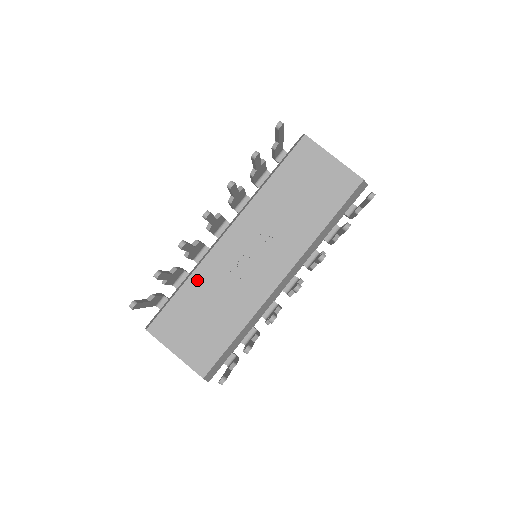
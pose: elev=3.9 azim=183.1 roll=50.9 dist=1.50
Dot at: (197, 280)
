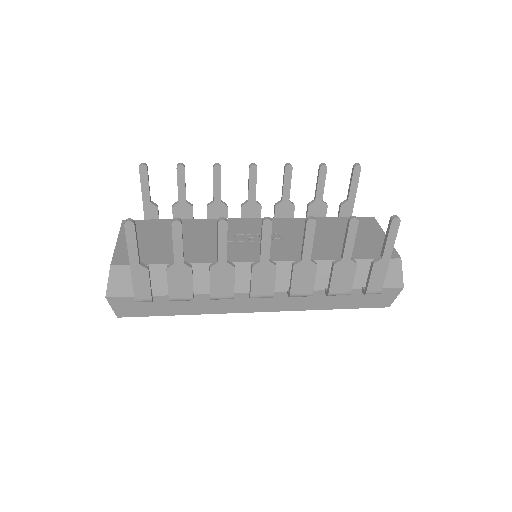
Dot at: (196, 223)
